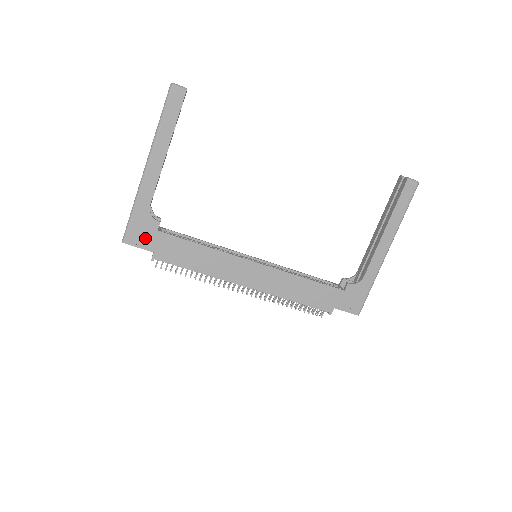
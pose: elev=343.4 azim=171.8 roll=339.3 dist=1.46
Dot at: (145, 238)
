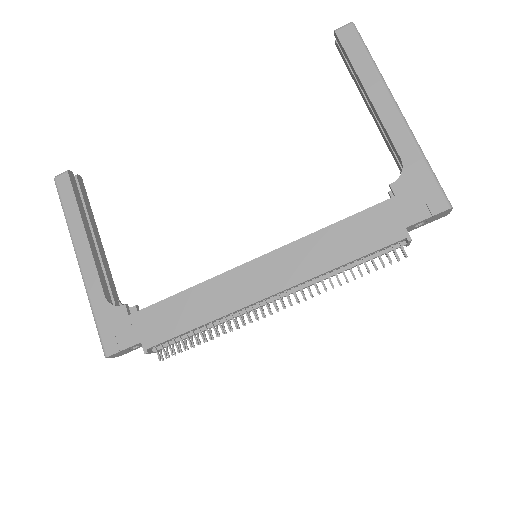
Dot at: (122, 334)
